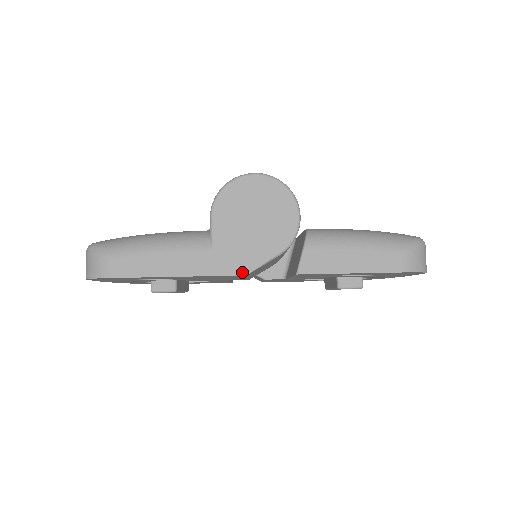
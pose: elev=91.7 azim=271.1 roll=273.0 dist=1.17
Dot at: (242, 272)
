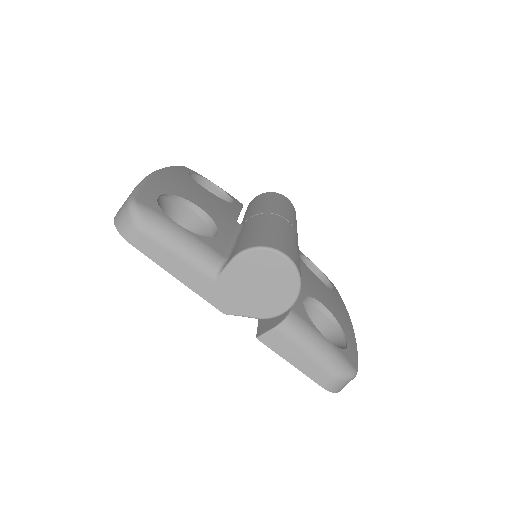
Dot at: (223, 310)
